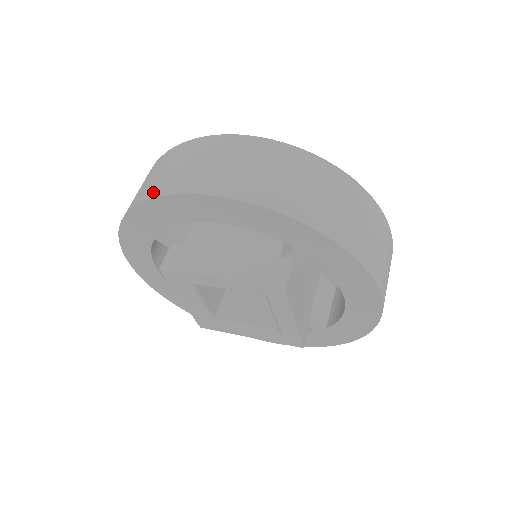
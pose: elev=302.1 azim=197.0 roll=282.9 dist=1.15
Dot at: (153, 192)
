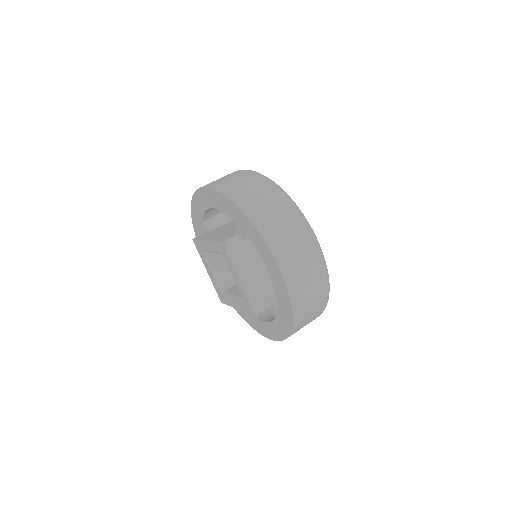
Dot at: occluded
